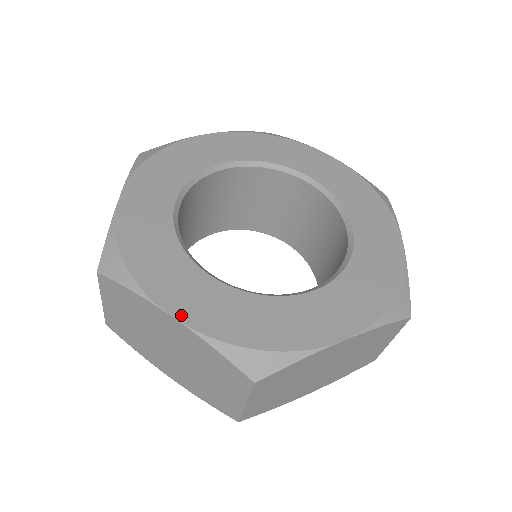
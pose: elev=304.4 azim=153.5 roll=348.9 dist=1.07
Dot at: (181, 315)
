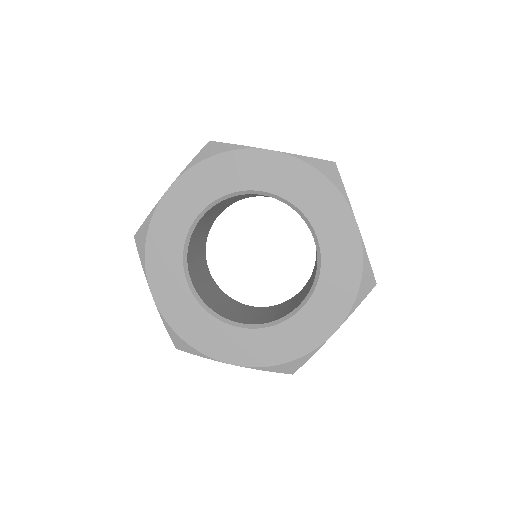
Dot at: (157, 297)
